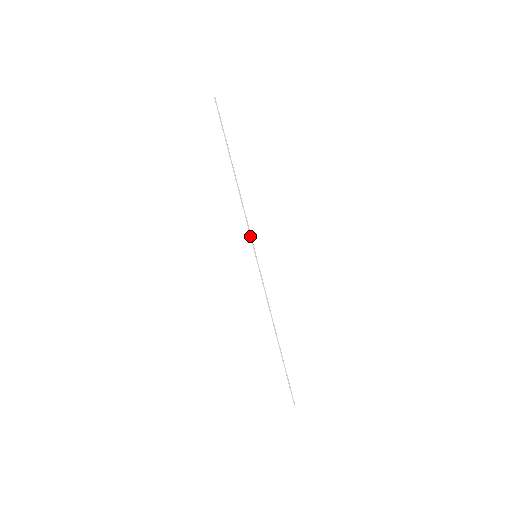
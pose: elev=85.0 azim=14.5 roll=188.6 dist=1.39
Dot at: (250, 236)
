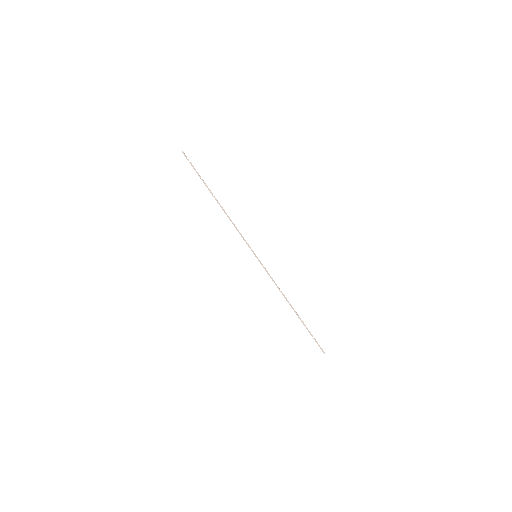
Dot at: (246, 243)
